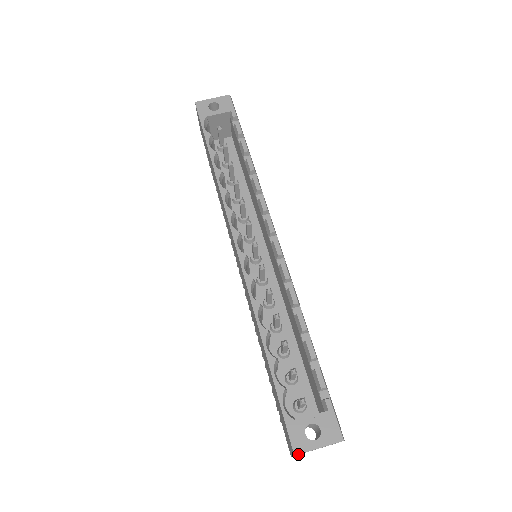
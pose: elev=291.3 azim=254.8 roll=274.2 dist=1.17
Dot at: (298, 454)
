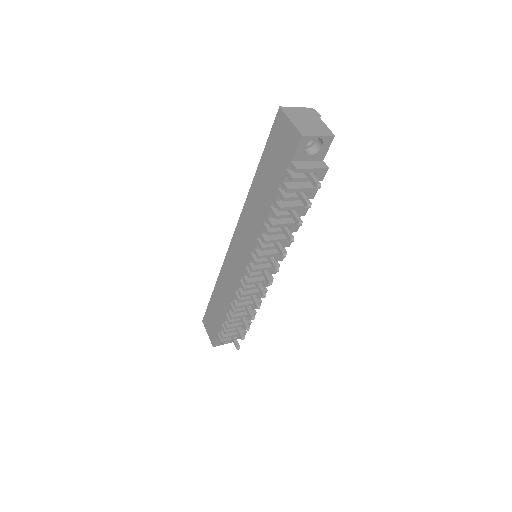
Dot at: (282, 107)
